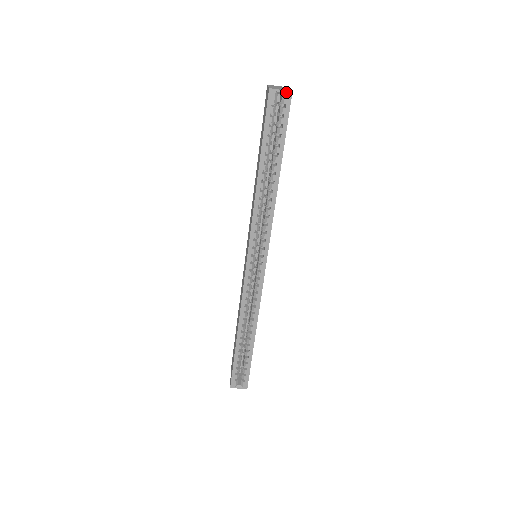
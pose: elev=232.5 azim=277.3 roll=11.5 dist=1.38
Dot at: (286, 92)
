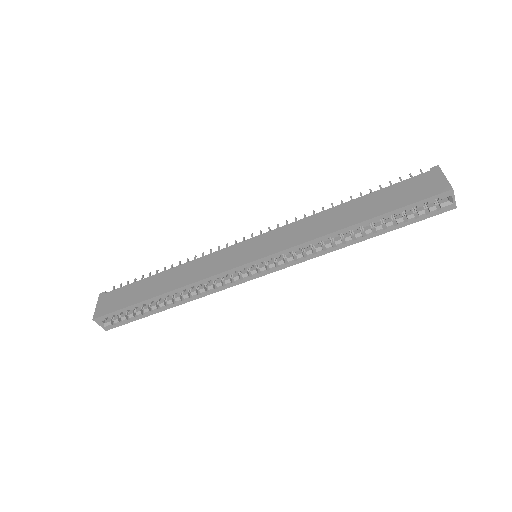
Dot at: (454, 204)
